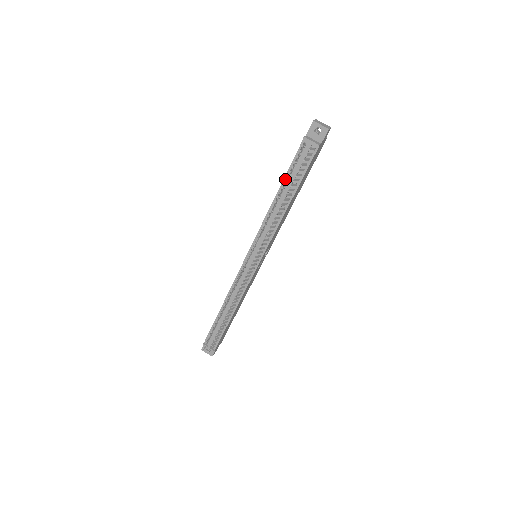
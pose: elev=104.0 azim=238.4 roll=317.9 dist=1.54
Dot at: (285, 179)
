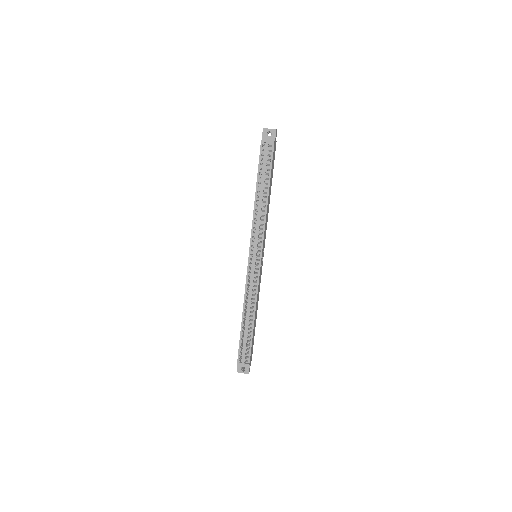
Dot at: (258, 178)
